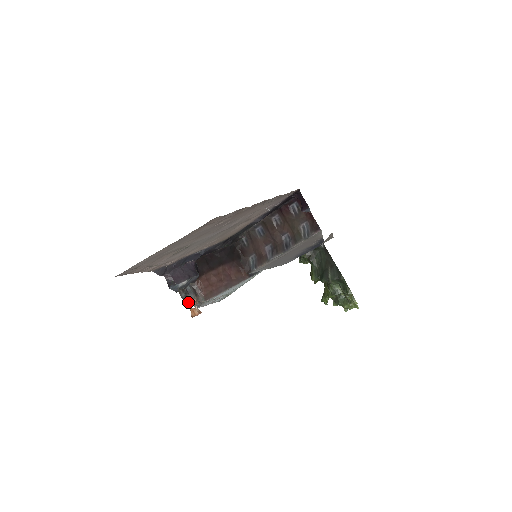
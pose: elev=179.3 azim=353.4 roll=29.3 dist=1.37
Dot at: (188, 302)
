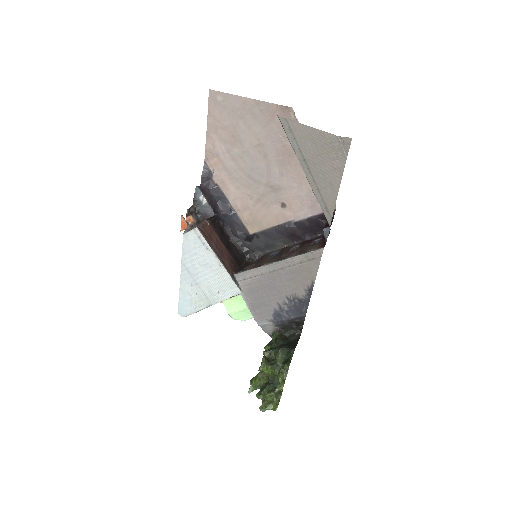
Dot at: (190, 213)
